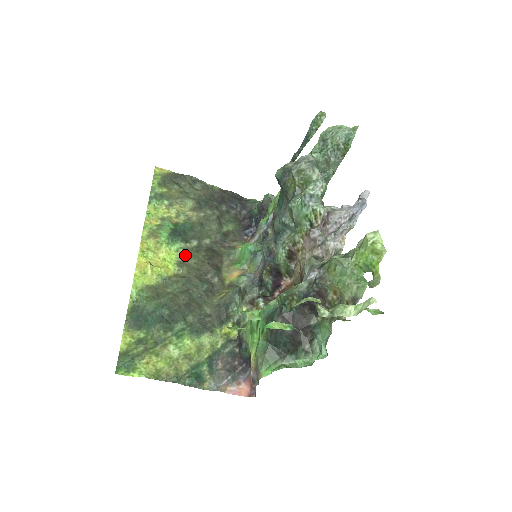
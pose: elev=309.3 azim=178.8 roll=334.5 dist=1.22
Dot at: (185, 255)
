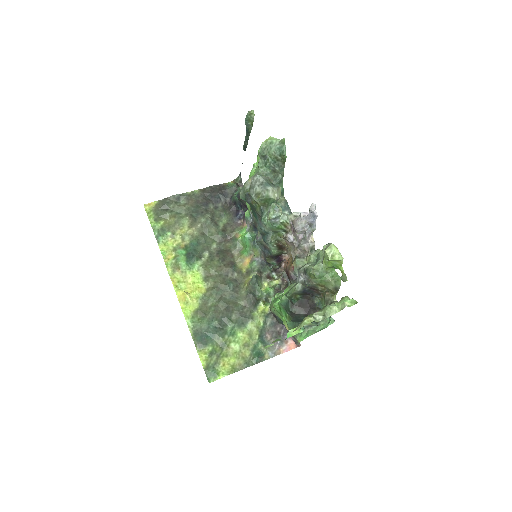
Dot at: (205, 270)
